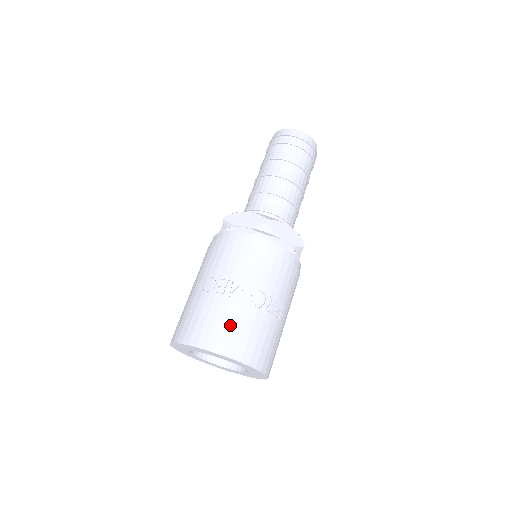
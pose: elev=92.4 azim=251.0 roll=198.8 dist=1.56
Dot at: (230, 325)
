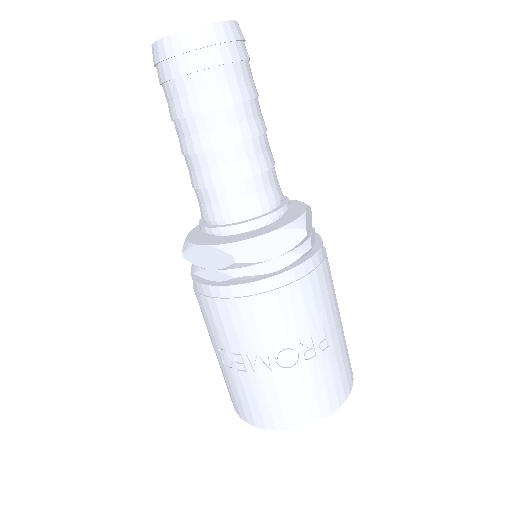
Dot at: (275, 400)
